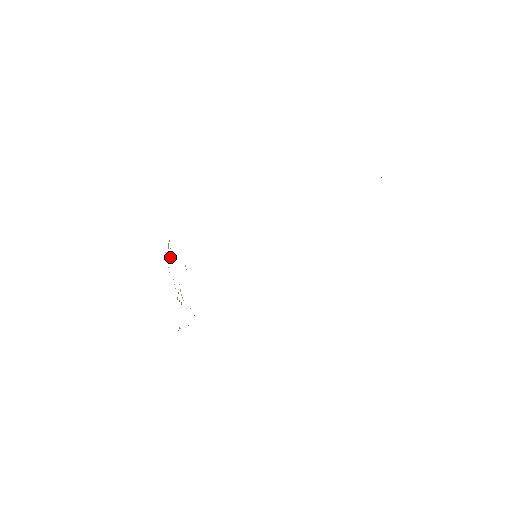
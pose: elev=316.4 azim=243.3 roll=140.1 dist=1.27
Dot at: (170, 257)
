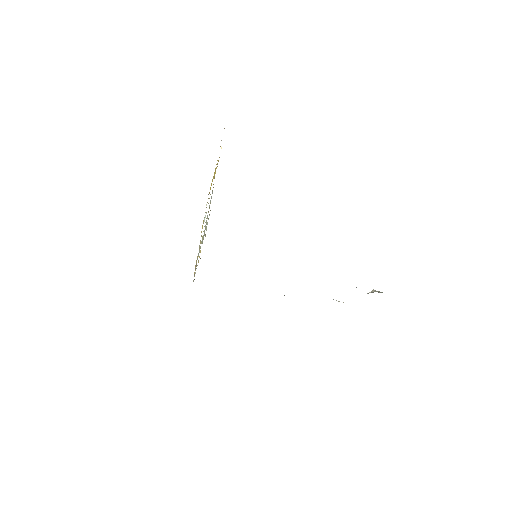
Dot at: (214, 174)
